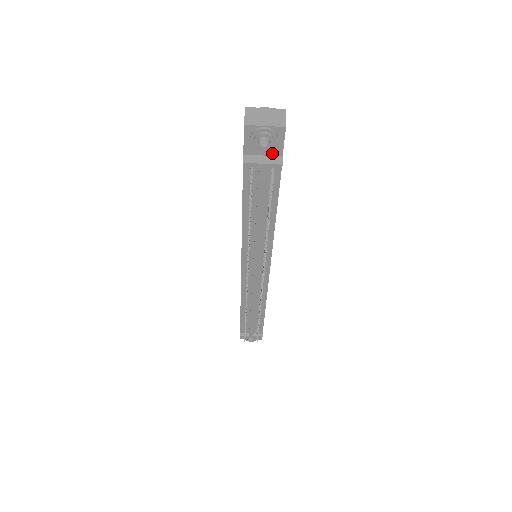
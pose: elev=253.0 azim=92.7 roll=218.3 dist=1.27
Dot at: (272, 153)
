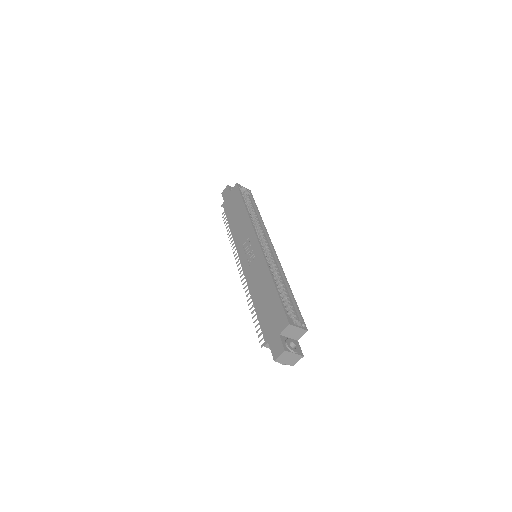
Dot at: occluded
